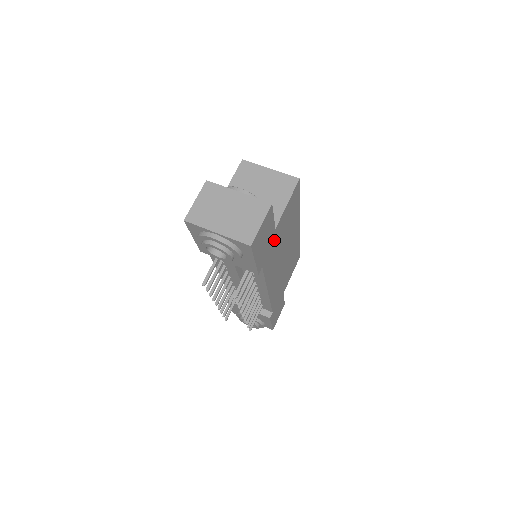
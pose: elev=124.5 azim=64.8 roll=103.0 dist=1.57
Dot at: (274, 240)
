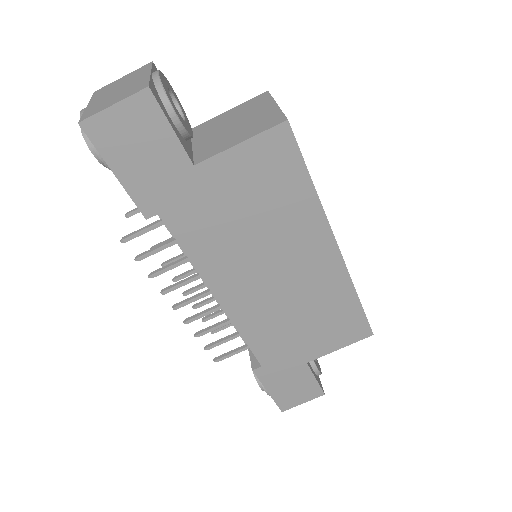
Dot at: (201, 191)
